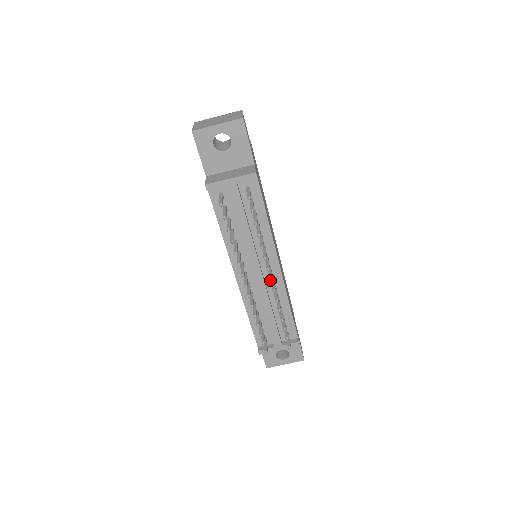
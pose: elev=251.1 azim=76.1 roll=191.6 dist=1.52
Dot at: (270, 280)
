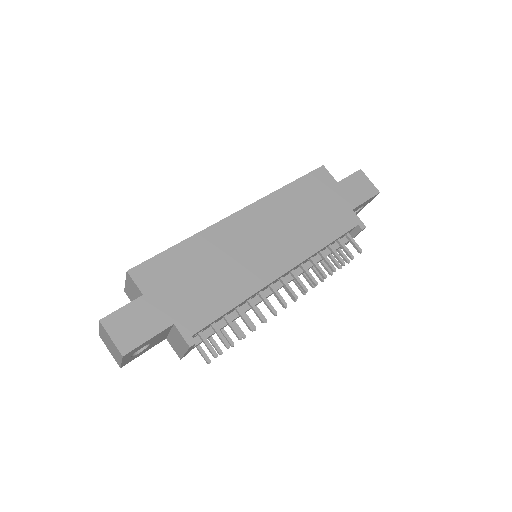
Dot at: occluded
